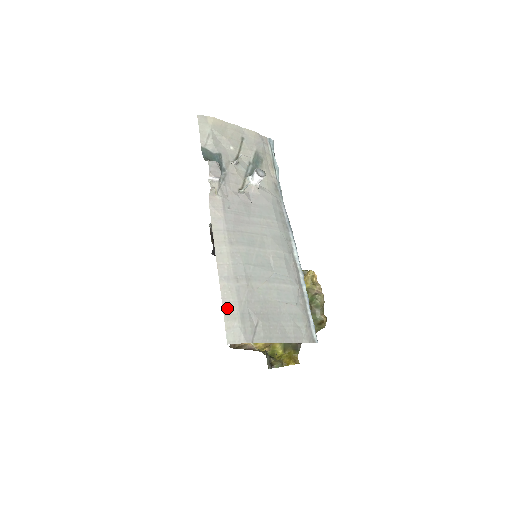
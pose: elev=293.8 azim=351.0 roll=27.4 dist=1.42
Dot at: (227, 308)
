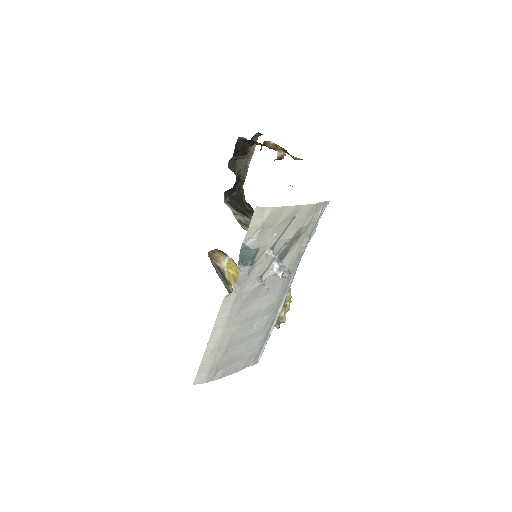
Dot at: (202, 367)
